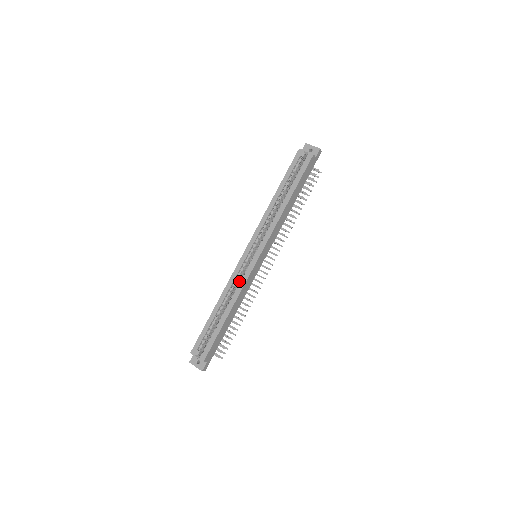
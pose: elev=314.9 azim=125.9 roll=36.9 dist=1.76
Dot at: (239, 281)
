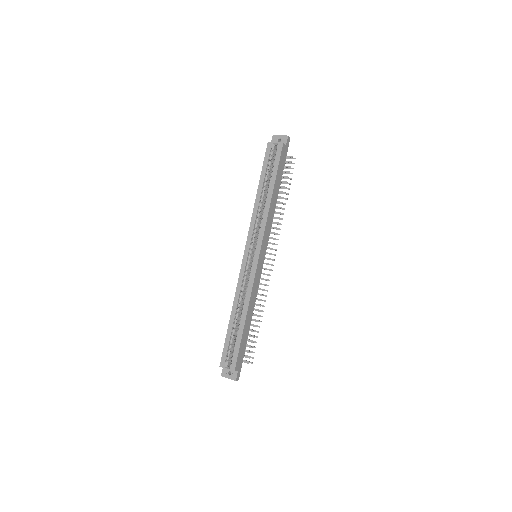
Dot at: (246, 285)
